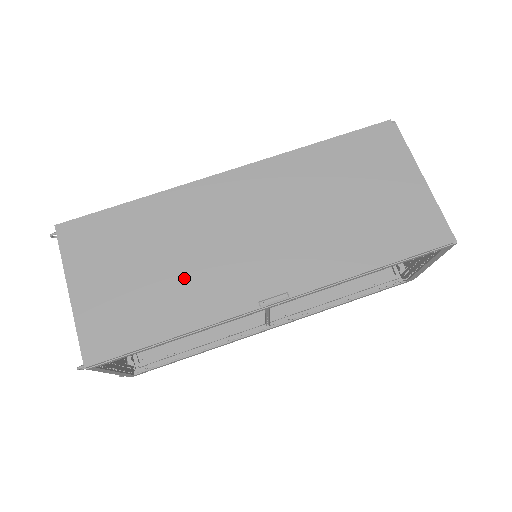
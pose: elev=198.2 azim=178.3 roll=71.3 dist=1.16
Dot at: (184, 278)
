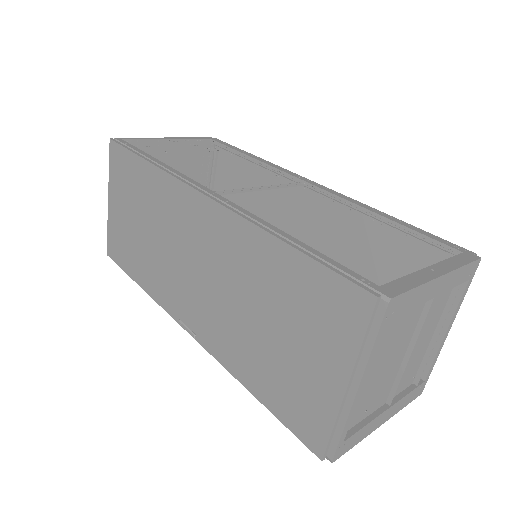
Dot at: (153, 256)
